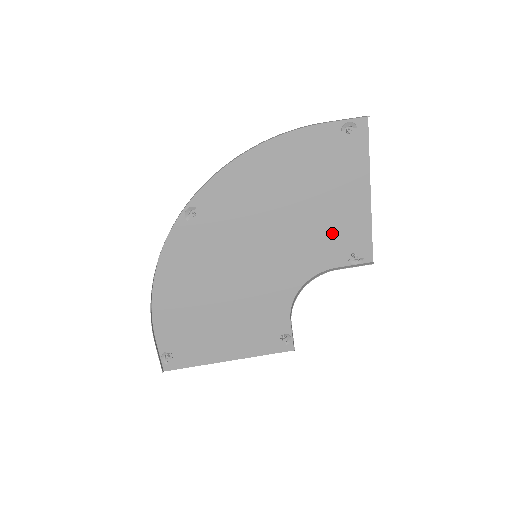
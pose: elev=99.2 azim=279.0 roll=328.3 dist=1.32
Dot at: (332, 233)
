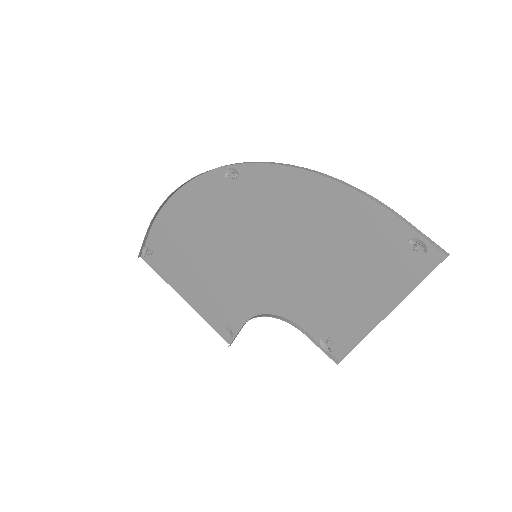
Dot at: (327, 306)
